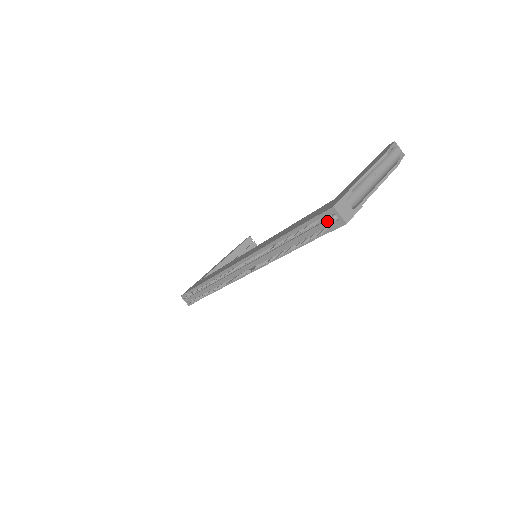
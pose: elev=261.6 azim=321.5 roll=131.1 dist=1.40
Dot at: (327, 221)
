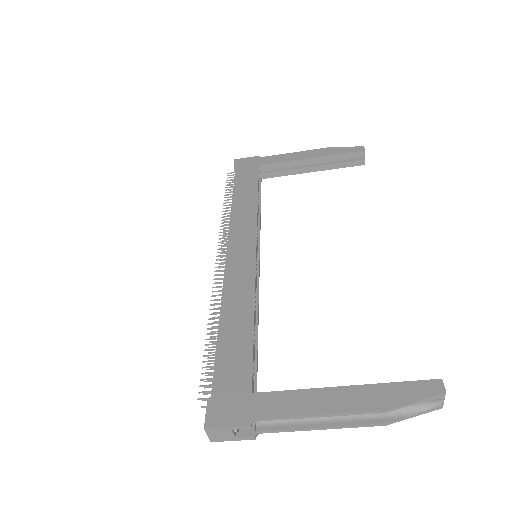
Dot at: occluded
